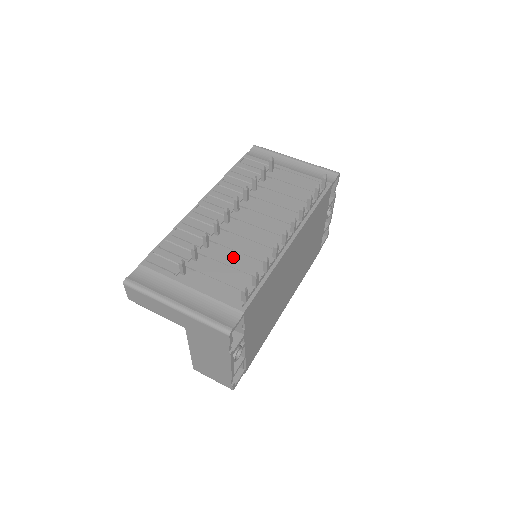
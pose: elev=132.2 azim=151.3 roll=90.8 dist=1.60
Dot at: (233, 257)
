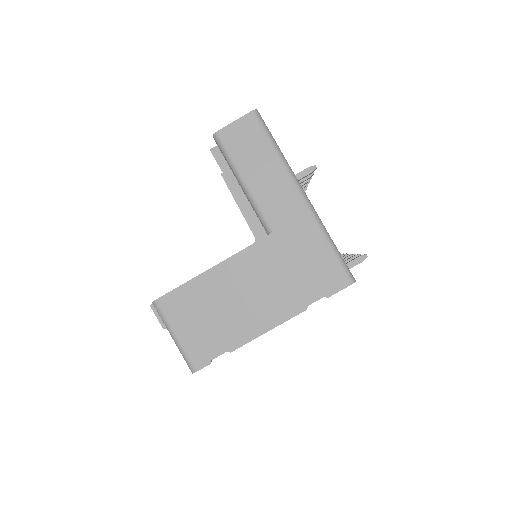
Dot at: occluded
